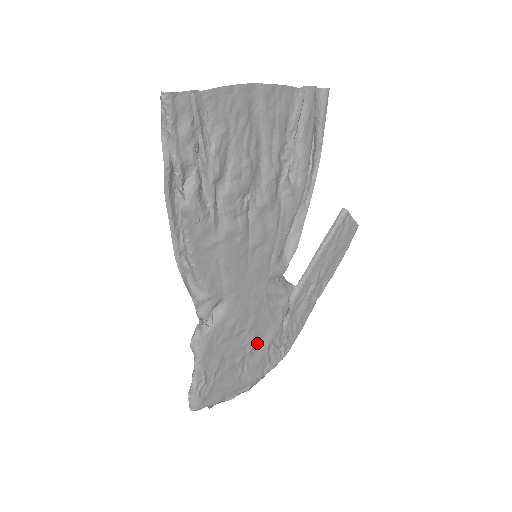
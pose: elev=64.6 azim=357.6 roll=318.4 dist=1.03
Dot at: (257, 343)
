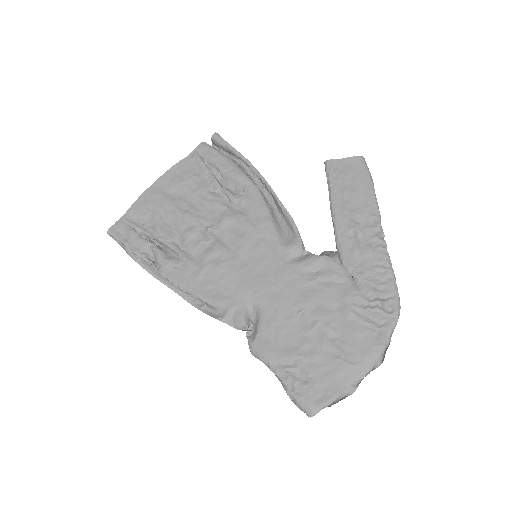
Dot at: (333, 317)
